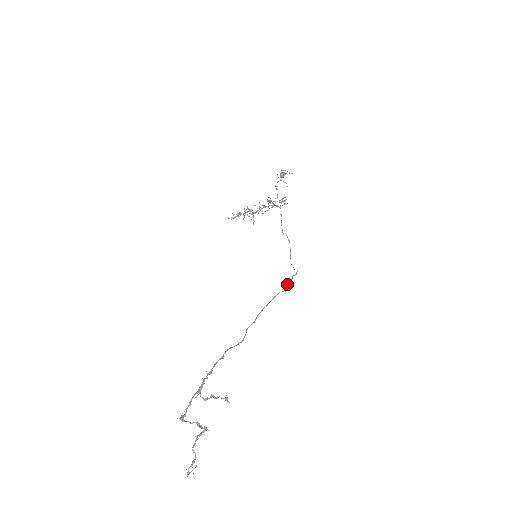
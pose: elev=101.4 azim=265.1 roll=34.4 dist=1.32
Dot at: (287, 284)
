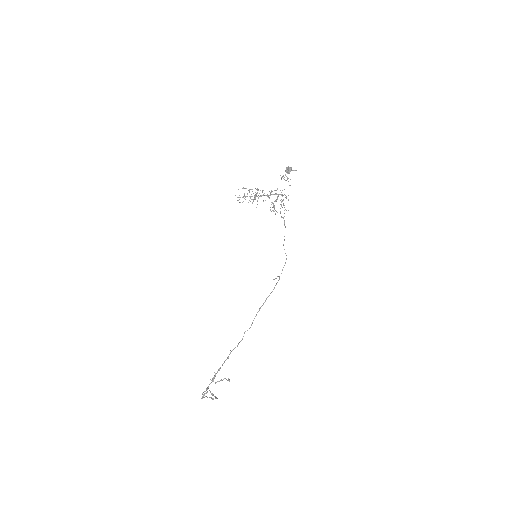
Dot at: (277, 276)
